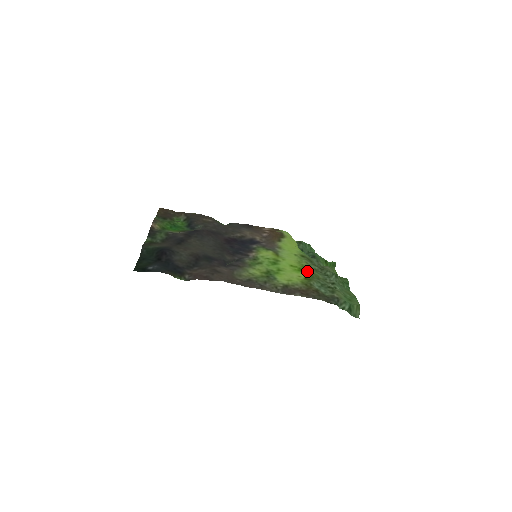
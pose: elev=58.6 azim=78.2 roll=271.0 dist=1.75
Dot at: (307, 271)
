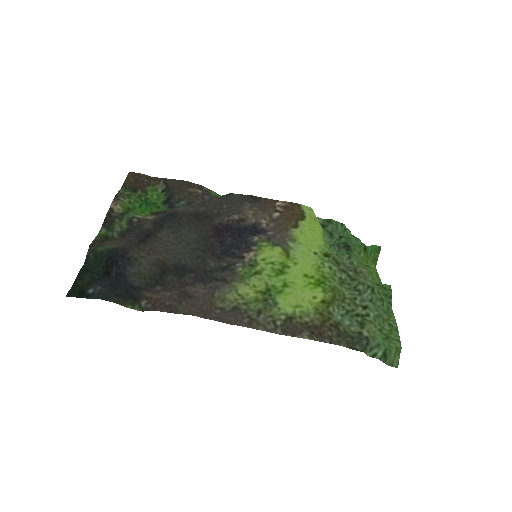
Dot at: (328, 286)
